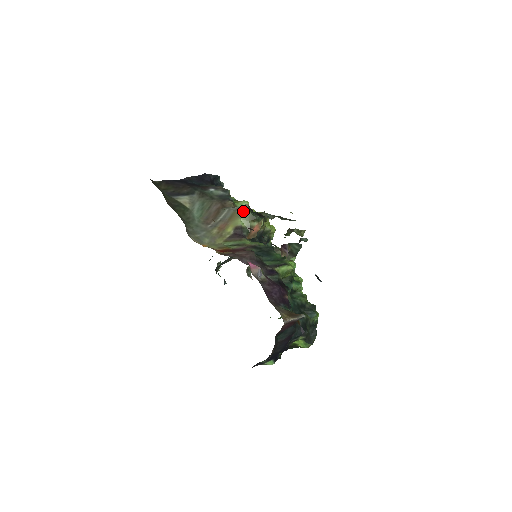
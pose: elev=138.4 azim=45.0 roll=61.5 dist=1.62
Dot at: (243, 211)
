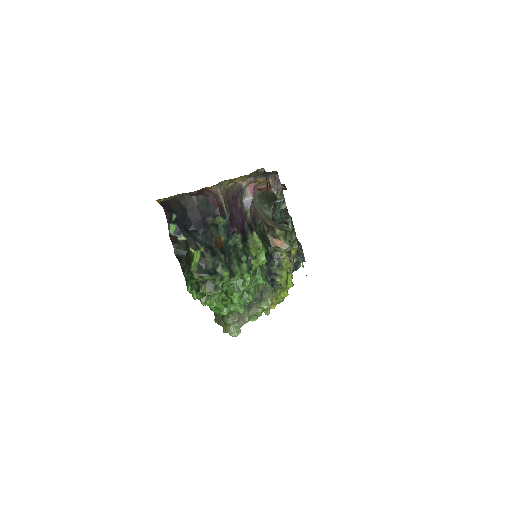
Dot at: occluded
